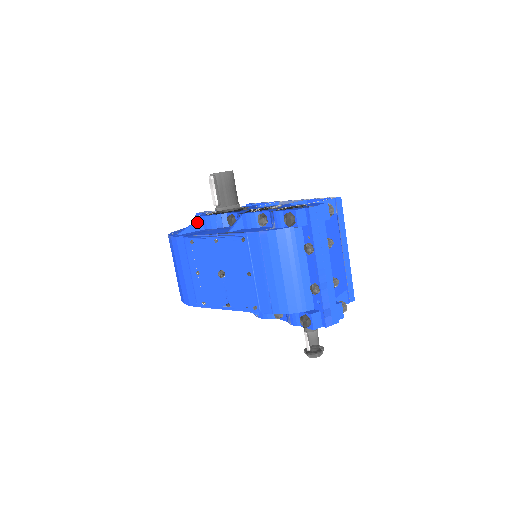
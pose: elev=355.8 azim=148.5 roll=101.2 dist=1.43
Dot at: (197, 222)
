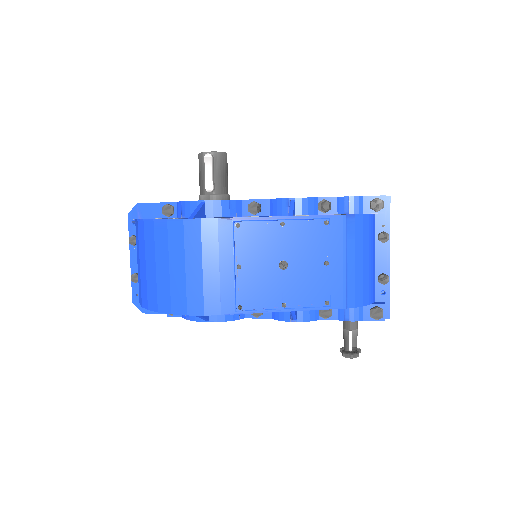
Dot at: (203, 206)
